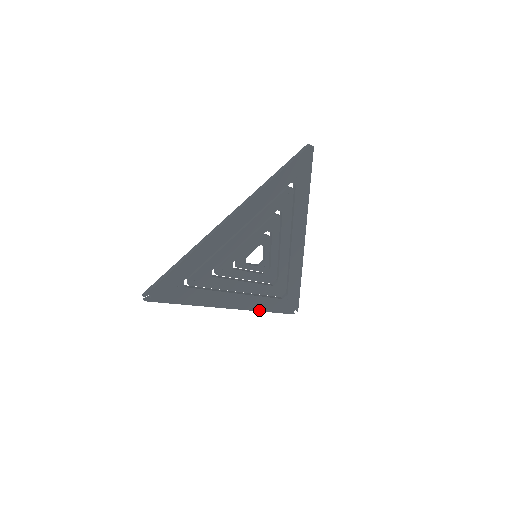
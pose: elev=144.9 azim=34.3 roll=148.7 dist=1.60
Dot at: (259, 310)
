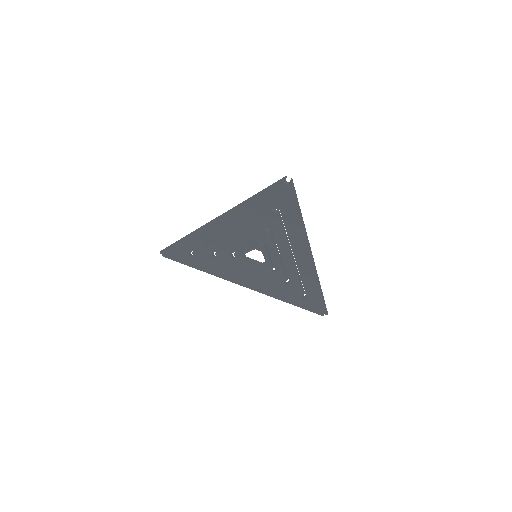
Dot at: (276, 297)
